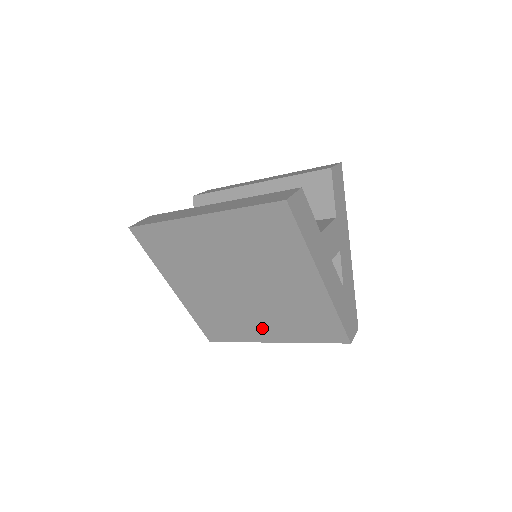
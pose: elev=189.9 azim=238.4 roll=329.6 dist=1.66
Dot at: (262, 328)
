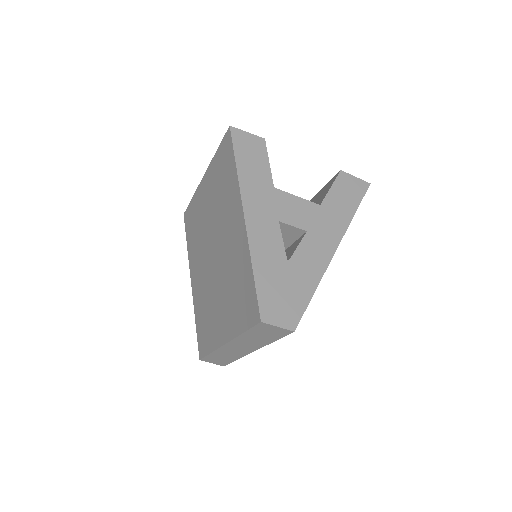
Dot at: (220, 320)
